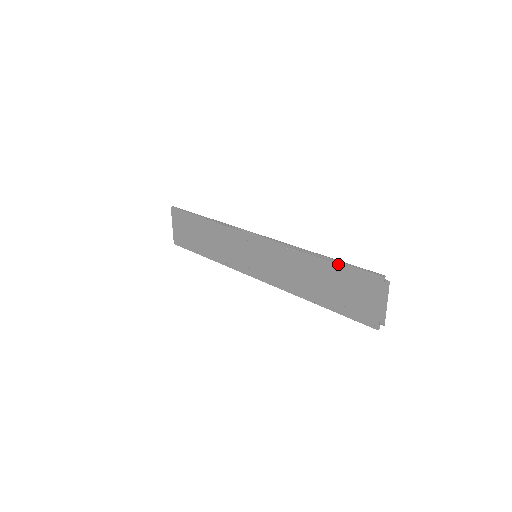
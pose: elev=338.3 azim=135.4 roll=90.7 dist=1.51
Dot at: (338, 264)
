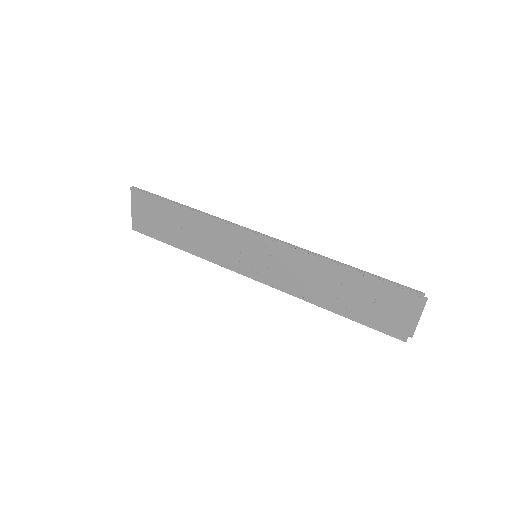
Dot at: (369, 277)
